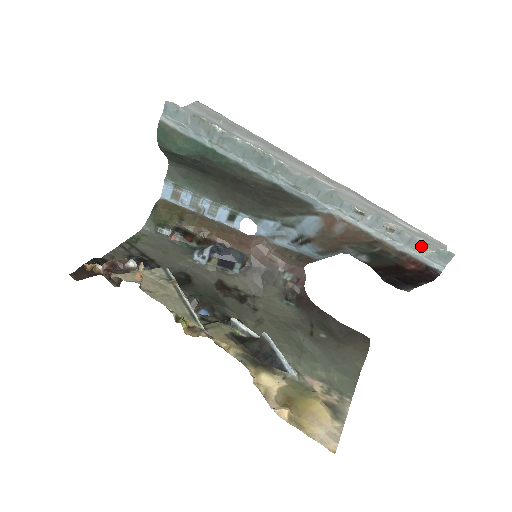
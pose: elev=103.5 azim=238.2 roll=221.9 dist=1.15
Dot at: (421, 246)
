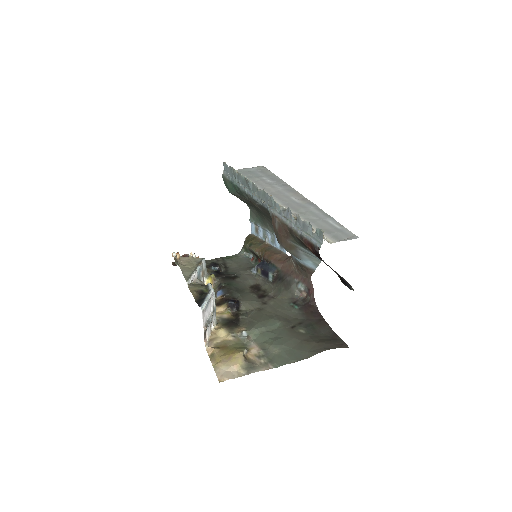
Dot at: (309, 228)
